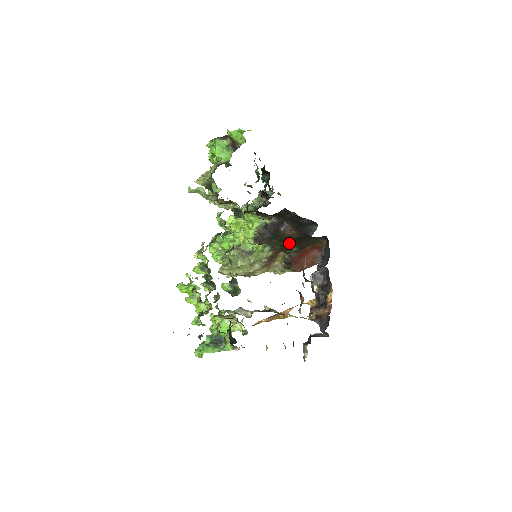
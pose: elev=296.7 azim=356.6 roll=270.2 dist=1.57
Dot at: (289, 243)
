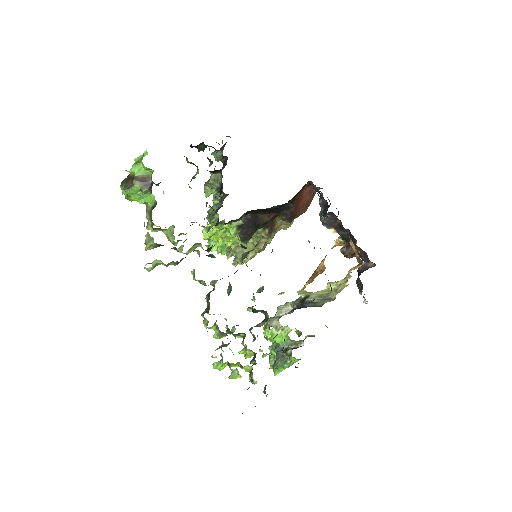
Dot at: occluded
